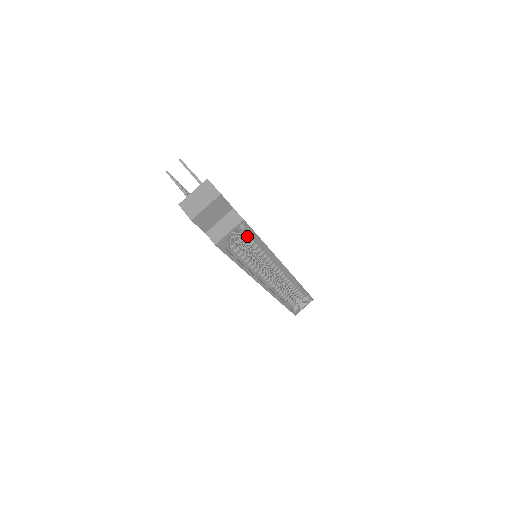
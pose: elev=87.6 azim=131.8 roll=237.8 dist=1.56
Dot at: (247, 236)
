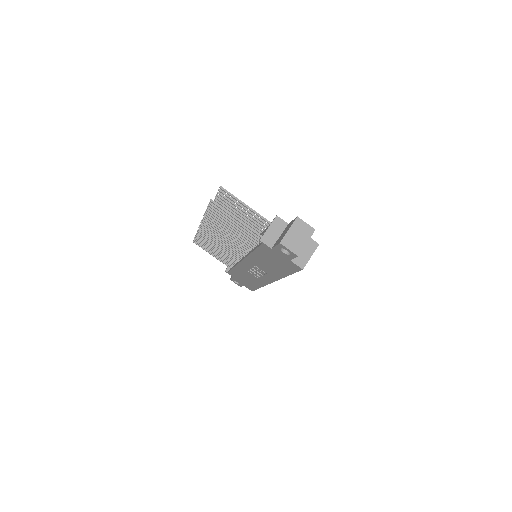
Dot at: occluded
